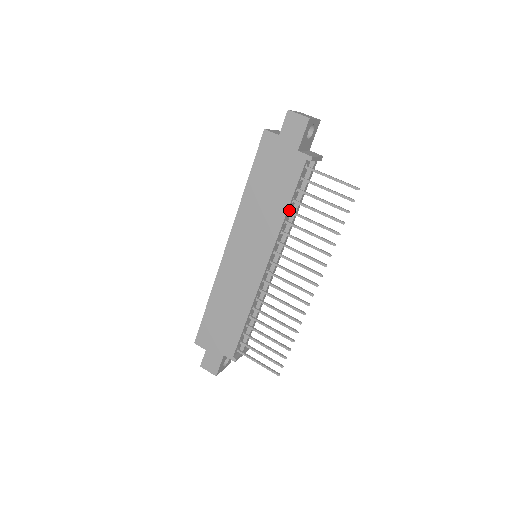
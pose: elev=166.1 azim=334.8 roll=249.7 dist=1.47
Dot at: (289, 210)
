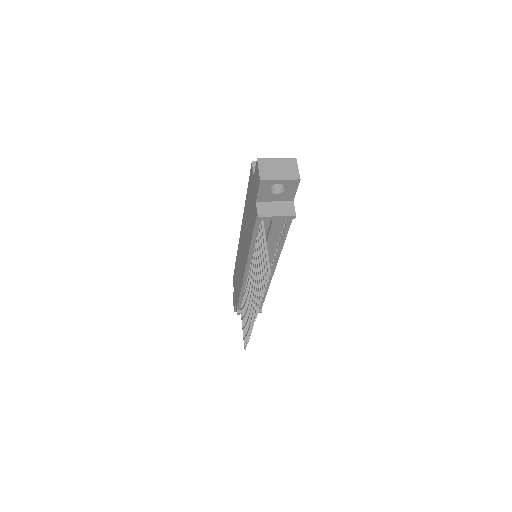
Dot at: (255, 244)
